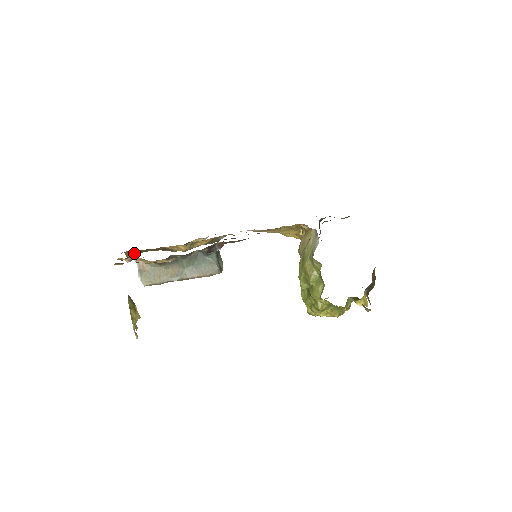
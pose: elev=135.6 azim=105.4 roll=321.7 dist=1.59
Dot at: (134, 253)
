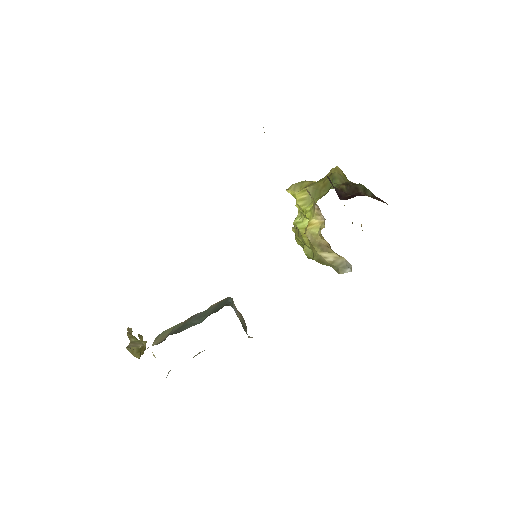
Dot at: occluded
